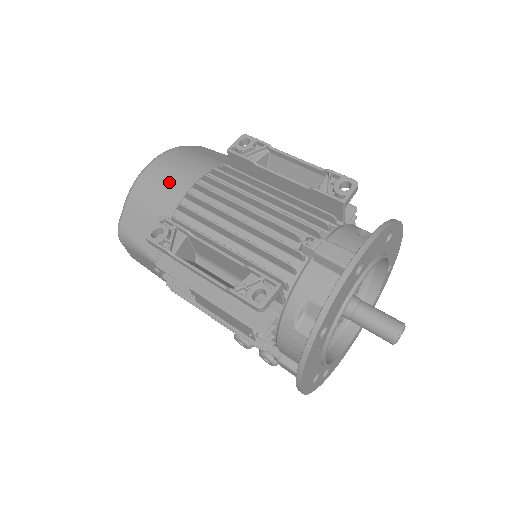
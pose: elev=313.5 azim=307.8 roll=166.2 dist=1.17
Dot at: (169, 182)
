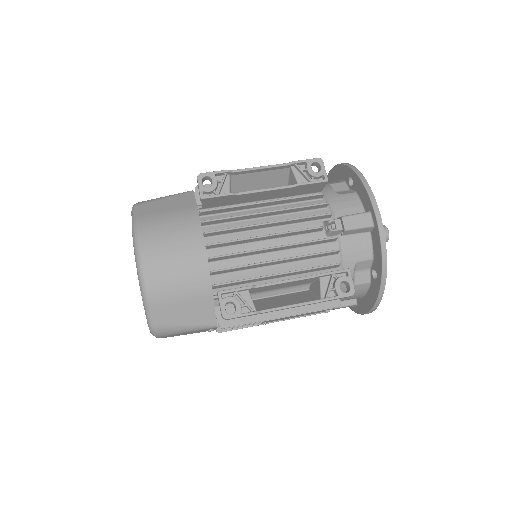
Dot at: (181, 261)
